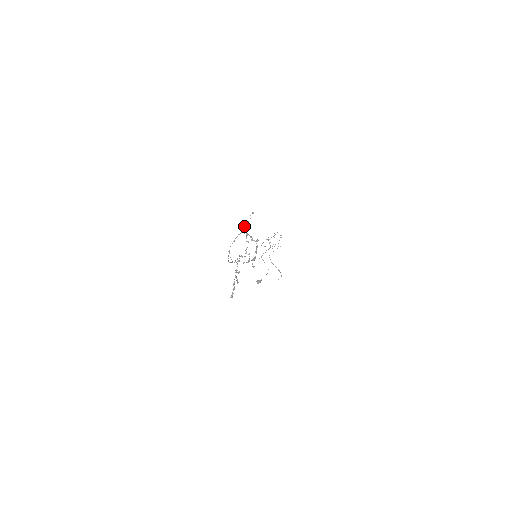
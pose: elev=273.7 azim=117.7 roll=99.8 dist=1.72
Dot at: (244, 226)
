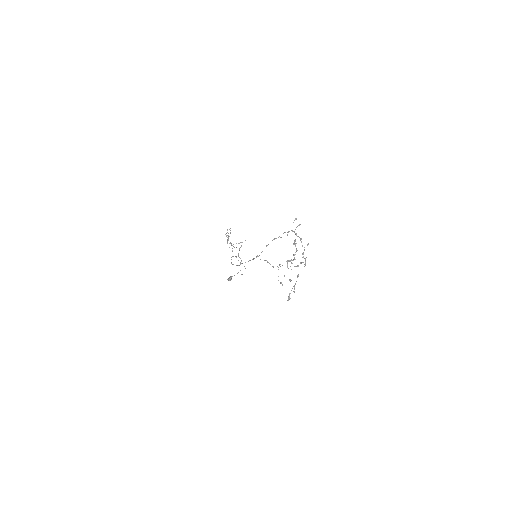
Dot at: (288, 231)
